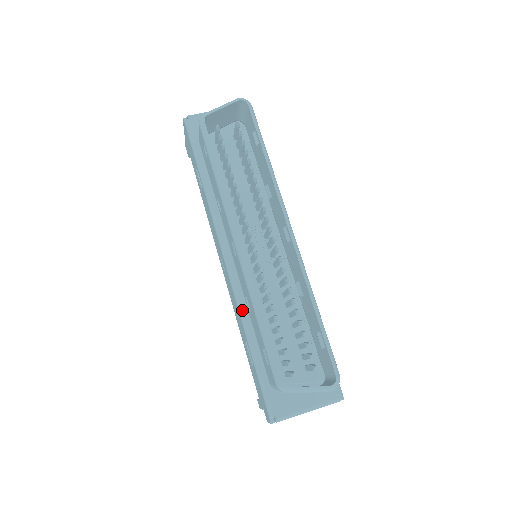
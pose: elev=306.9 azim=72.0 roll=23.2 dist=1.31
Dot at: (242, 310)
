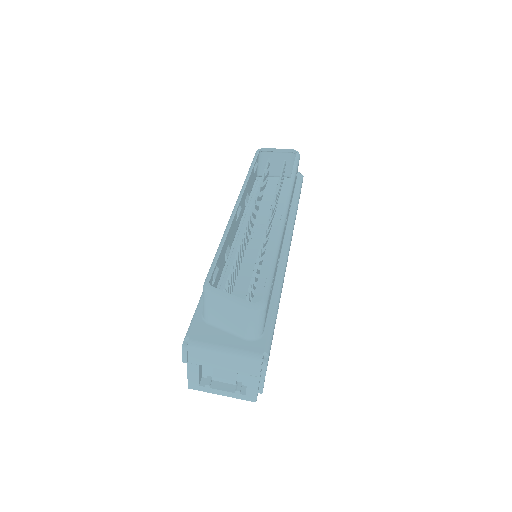
Dot at: occluded
